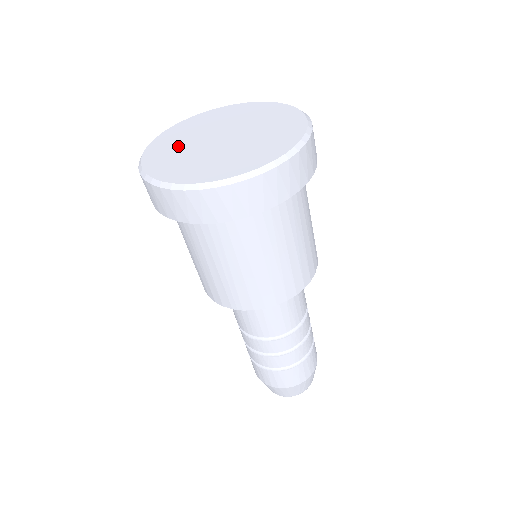
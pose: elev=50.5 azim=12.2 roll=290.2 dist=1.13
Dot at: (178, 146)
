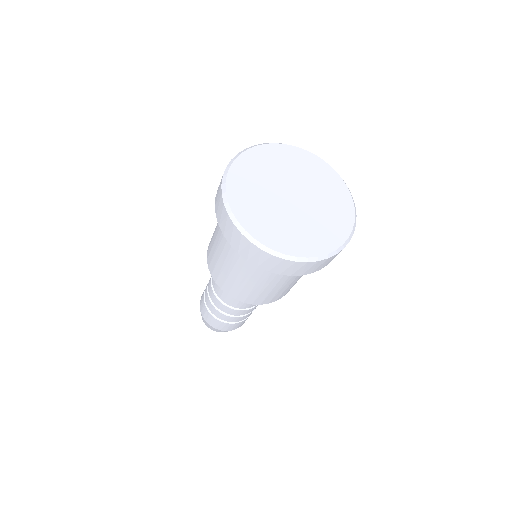
Dot at: (257, 186)
